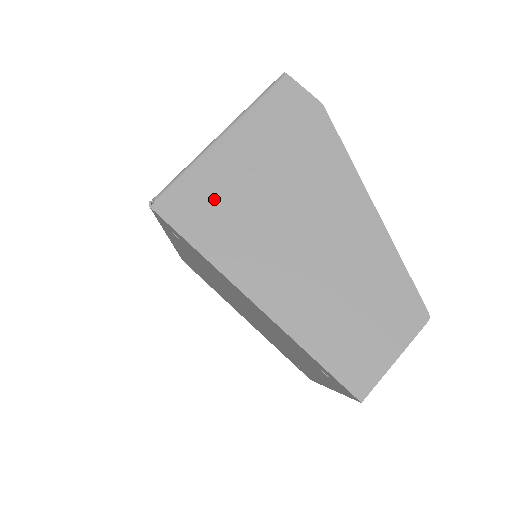
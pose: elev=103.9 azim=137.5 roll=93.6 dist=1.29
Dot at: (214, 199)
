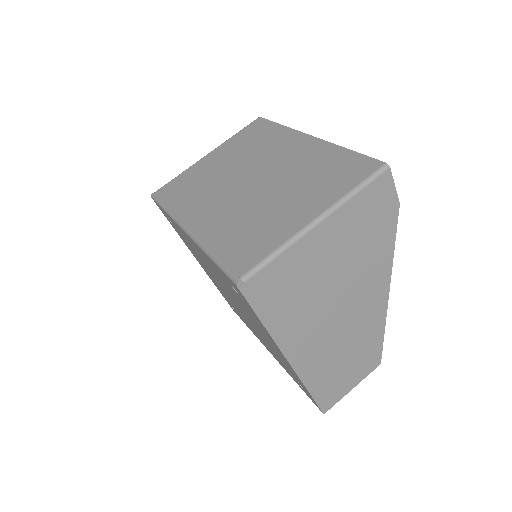
Dot at: (291, 283)
